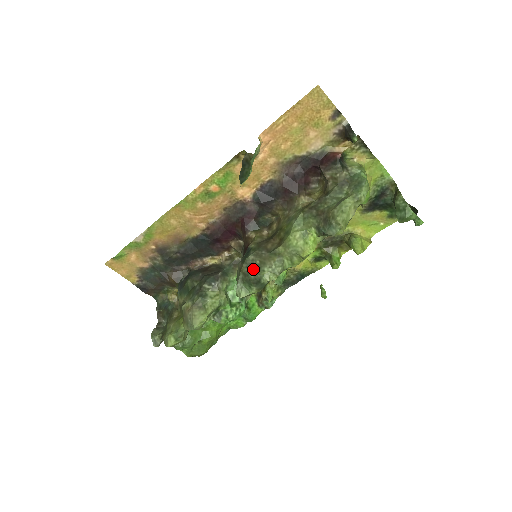
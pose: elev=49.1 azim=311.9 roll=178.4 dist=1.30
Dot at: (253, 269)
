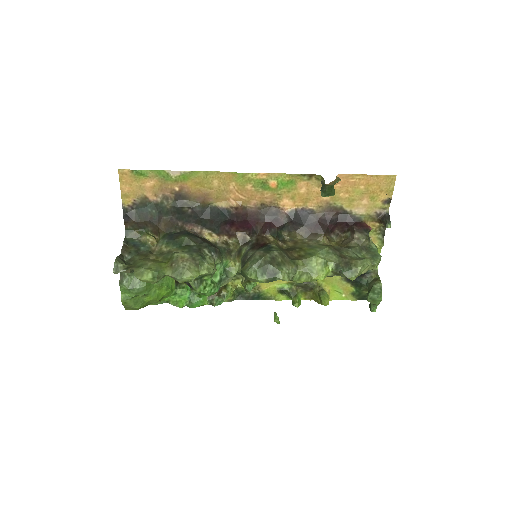
Dot at: (275, 262)
